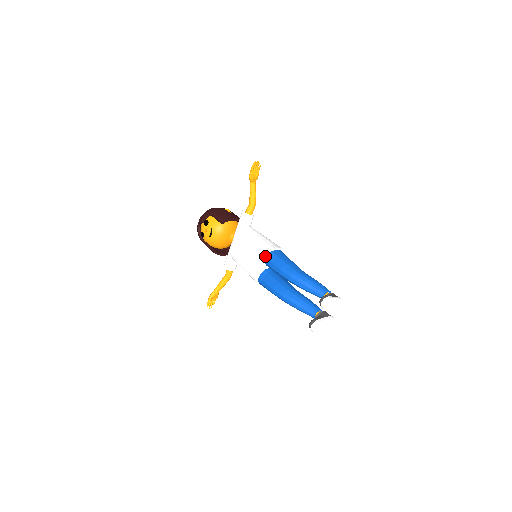
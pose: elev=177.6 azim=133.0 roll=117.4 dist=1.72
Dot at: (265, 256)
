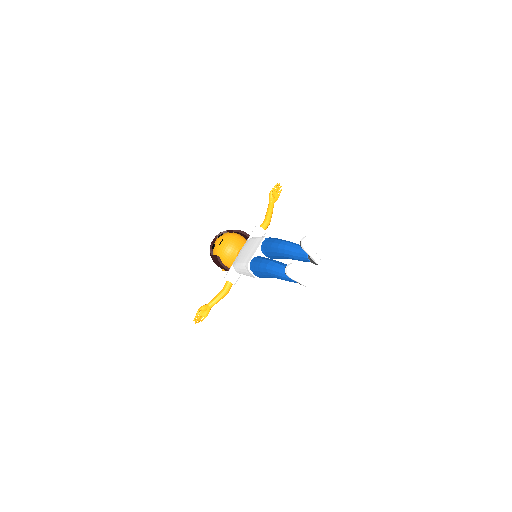
Dot at: (262, 239)
